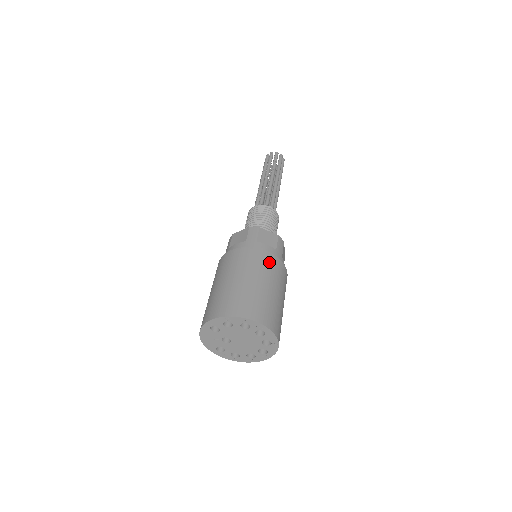
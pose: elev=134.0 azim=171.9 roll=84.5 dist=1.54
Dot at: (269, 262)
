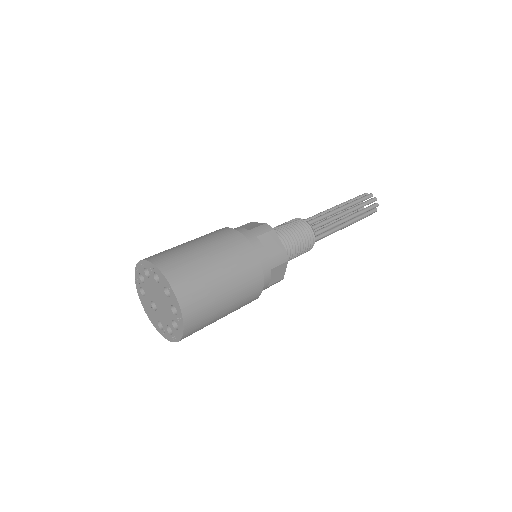
Dot at: (219, 232)
